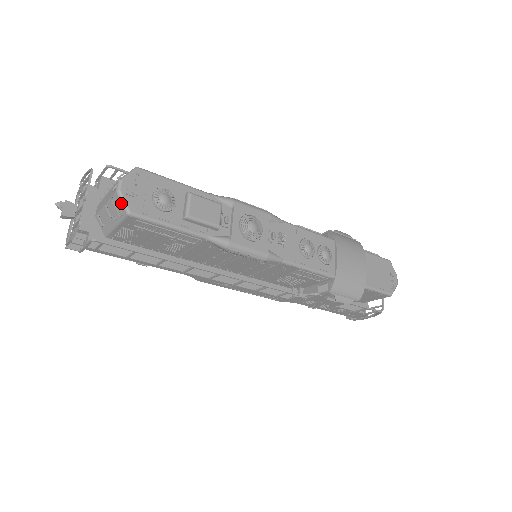
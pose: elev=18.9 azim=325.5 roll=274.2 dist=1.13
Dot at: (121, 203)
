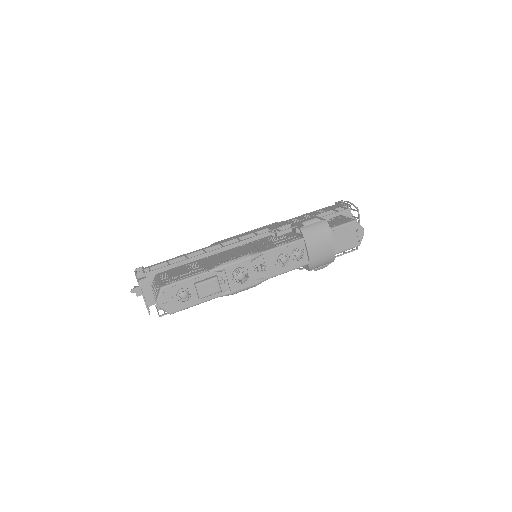
Dot at: occluded
